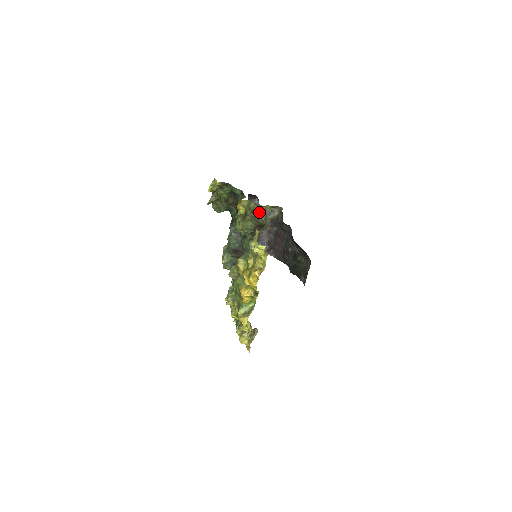
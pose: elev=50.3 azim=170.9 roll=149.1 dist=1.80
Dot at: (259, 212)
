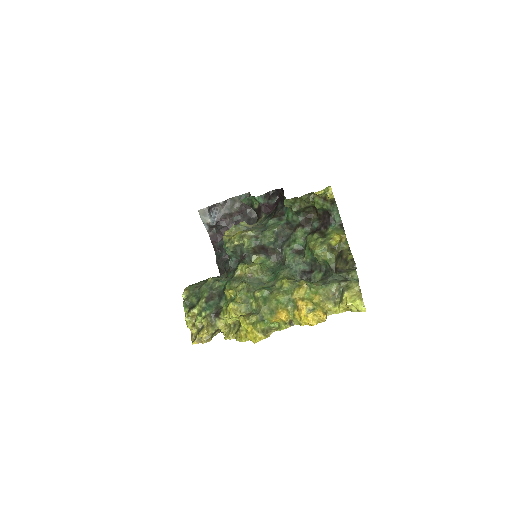
Dot at: (342, 254)
